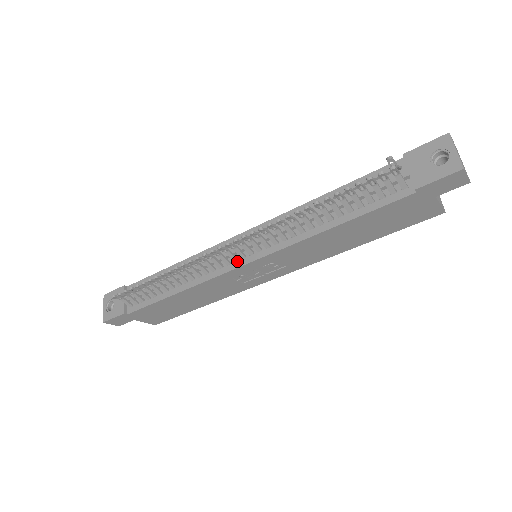
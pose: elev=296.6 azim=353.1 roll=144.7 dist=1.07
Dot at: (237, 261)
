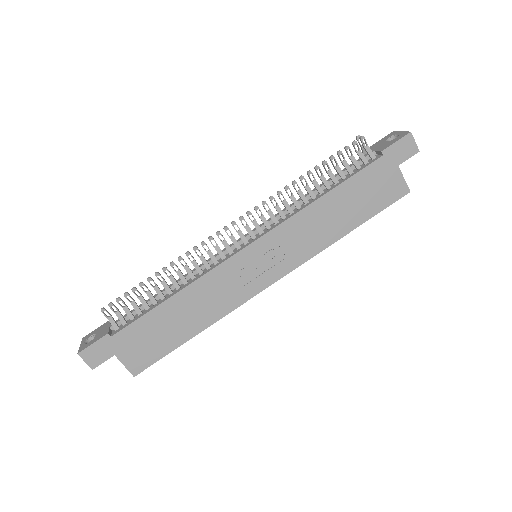
Dot at: (240, 248)
